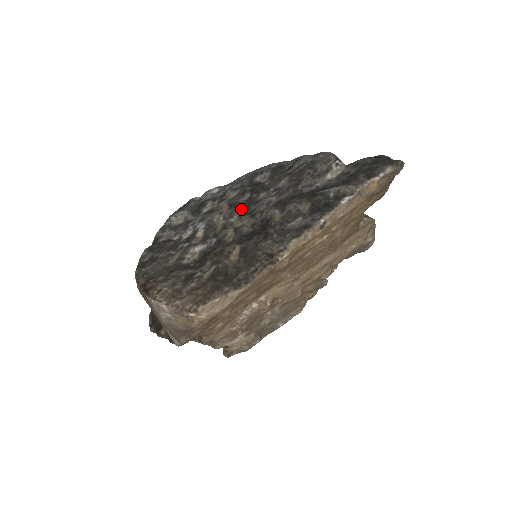
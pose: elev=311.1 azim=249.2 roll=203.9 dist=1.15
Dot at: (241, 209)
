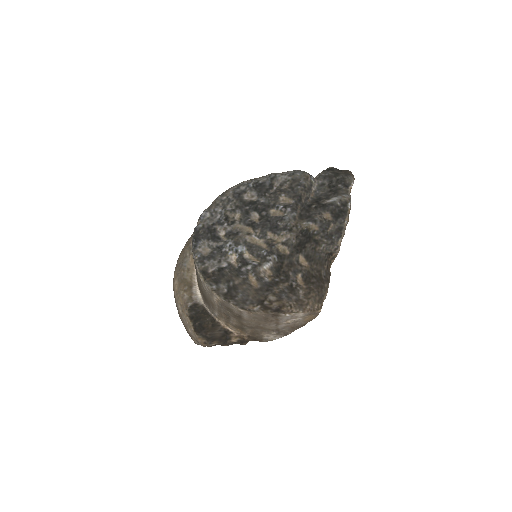
Dot at: (268, 227)
